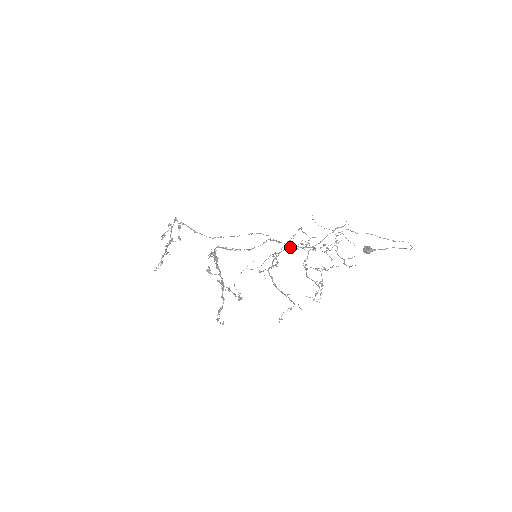
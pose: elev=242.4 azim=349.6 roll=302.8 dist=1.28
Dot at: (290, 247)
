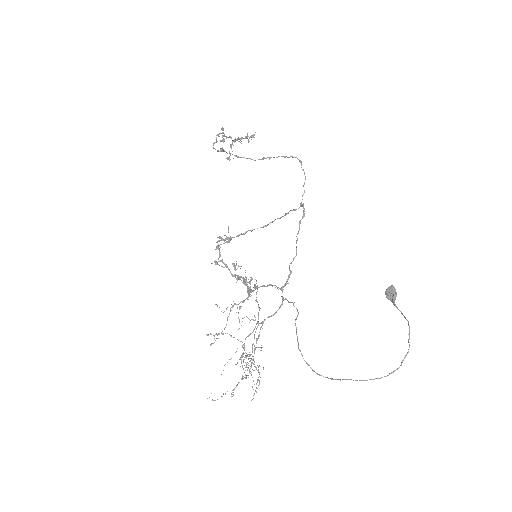
Dot at: (263, 286)
